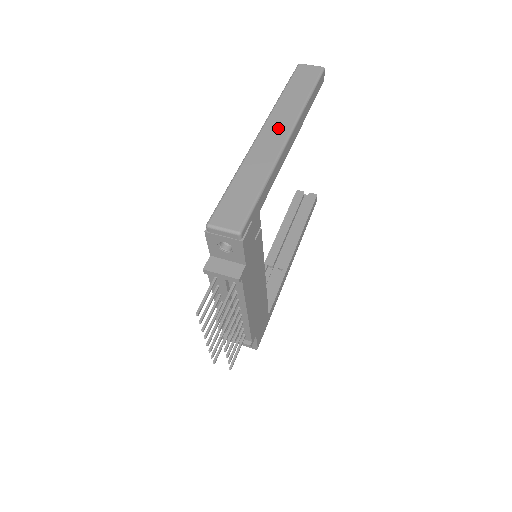
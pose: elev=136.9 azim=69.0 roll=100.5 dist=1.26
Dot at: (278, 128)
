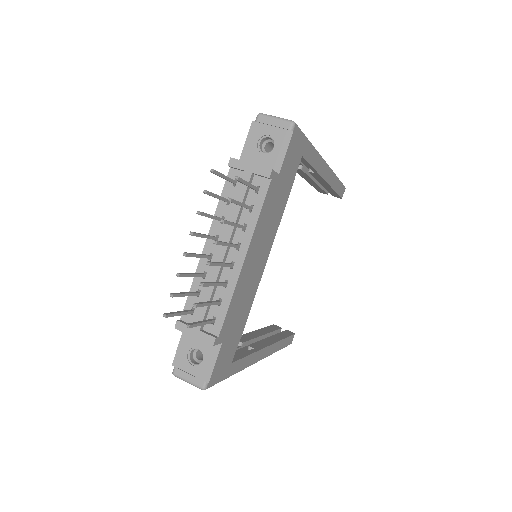
Dot at: occluded
